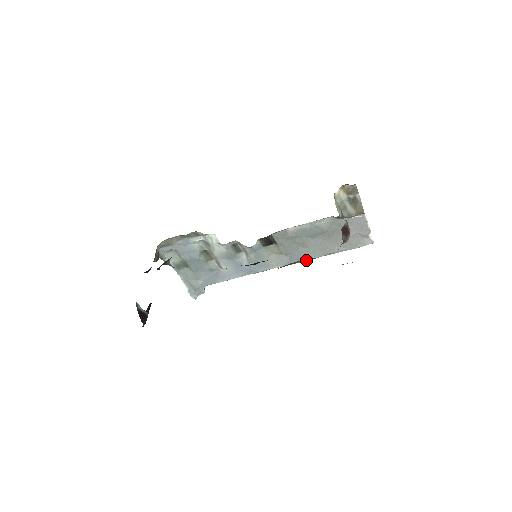
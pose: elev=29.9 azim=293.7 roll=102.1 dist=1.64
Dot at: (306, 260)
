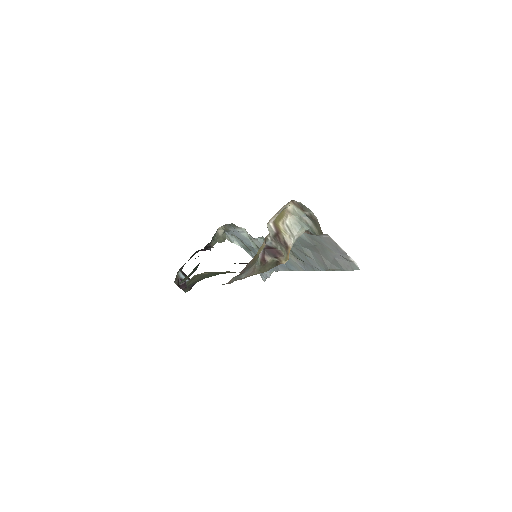
Dot at: (318, 270)
